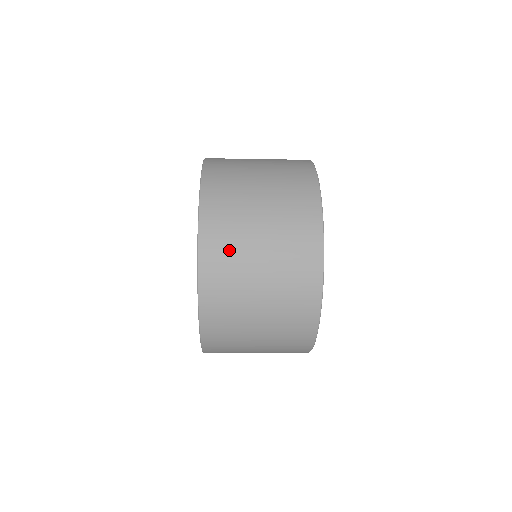
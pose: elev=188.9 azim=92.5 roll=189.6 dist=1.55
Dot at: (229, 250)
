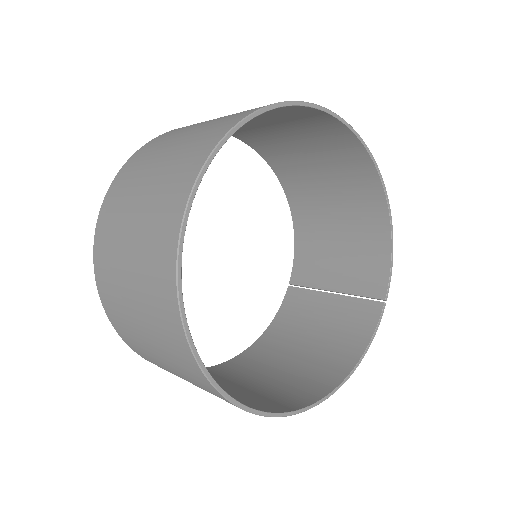
Dot at: (123, 191)
